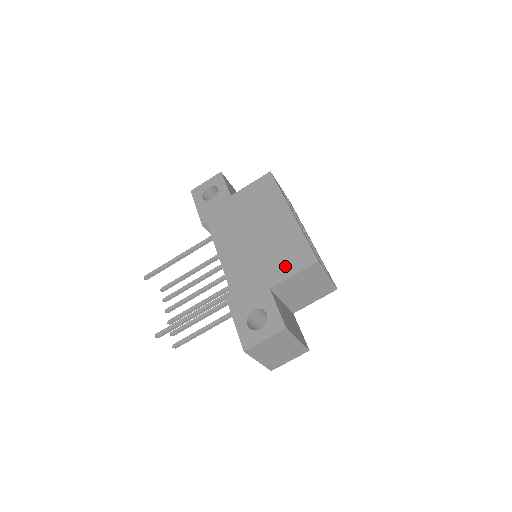
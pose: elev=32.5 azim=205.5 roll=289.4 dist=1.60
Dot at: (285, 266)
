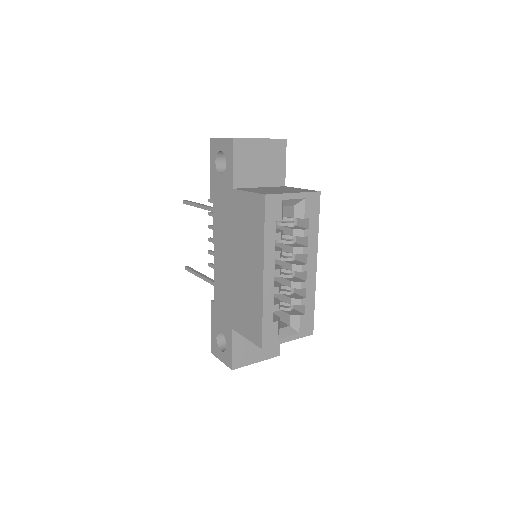
Dot at: (244, 323)
